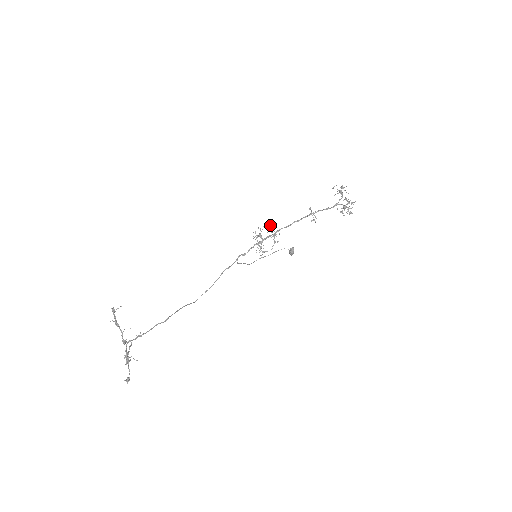
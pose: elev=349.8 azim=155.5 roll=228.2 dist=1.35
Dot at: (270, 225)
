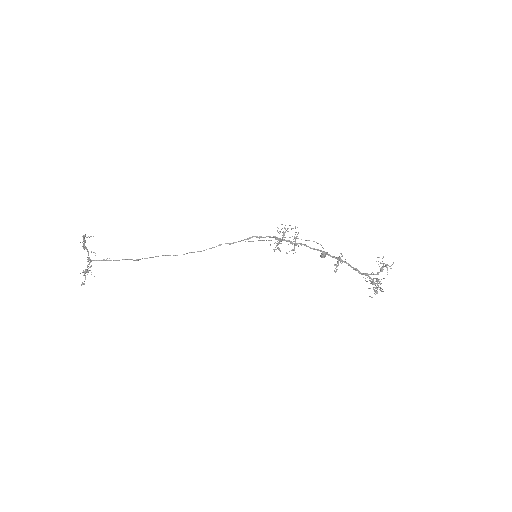
Dot at: (298, 233)
